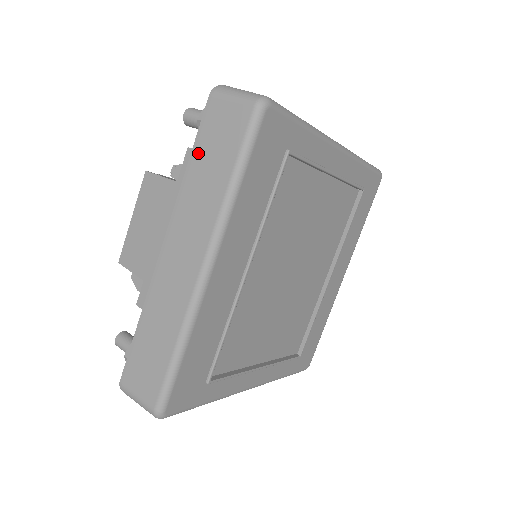
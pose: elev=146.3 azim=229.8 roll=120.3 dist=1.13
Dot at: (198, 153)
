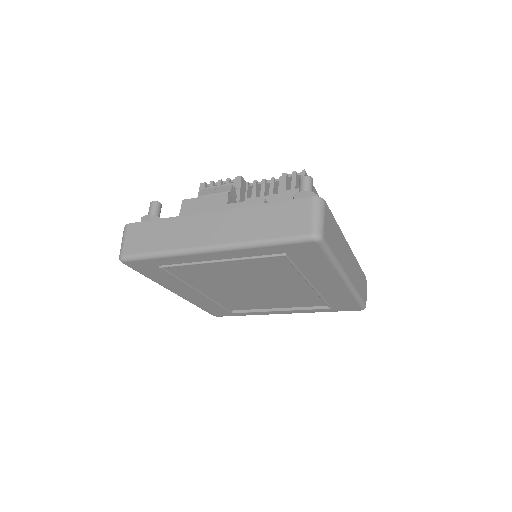
Dot at: occluded
